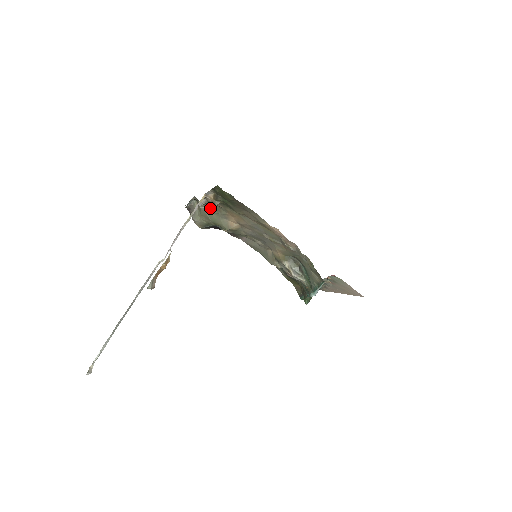
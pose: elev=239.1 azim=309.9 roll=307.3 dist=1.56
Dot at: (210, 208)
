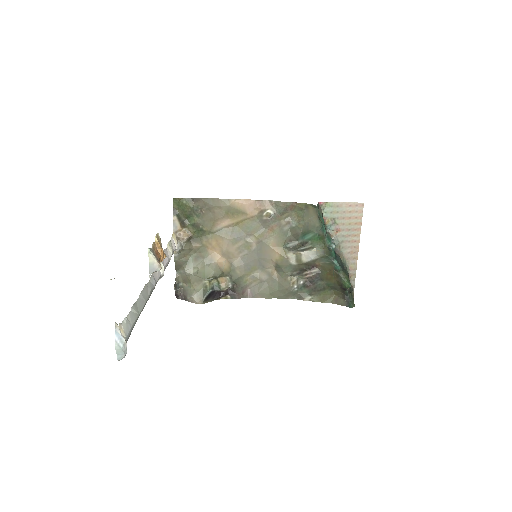
Dot at: (193, 264)
